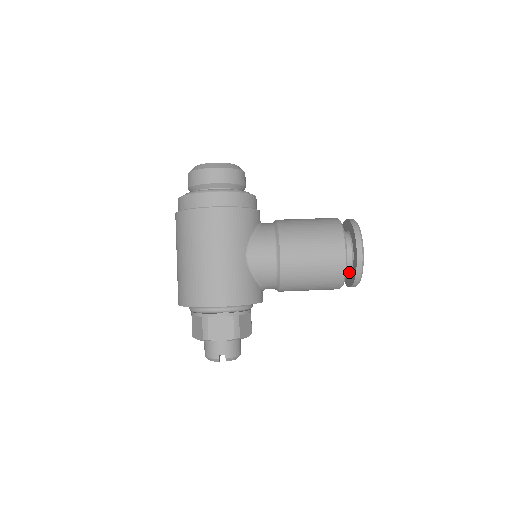
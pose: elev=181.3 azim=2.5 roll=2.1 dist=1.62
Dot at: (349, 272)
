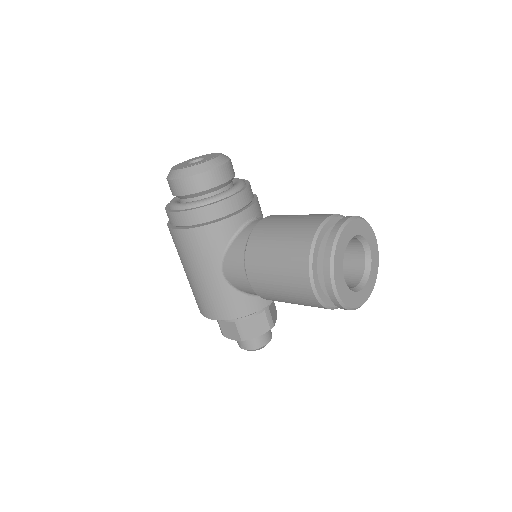
Dot at: occluded
